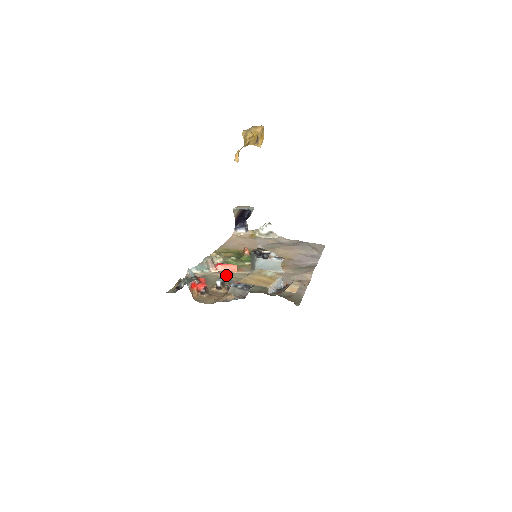
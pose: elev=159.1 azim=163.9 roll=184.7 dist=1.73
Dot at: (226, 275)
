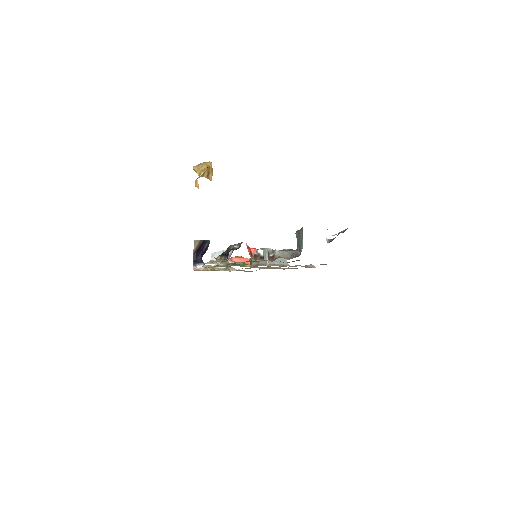
Dot at: occluded
